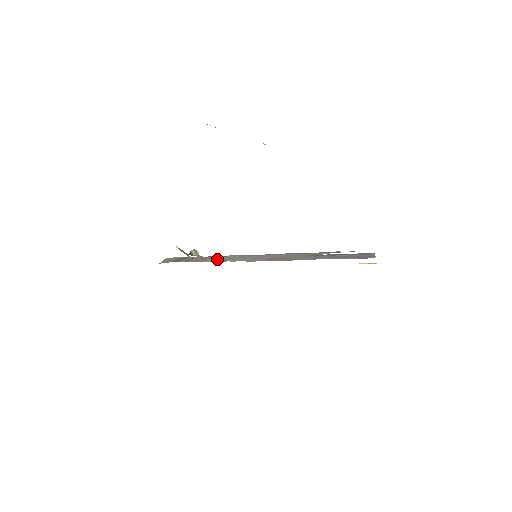
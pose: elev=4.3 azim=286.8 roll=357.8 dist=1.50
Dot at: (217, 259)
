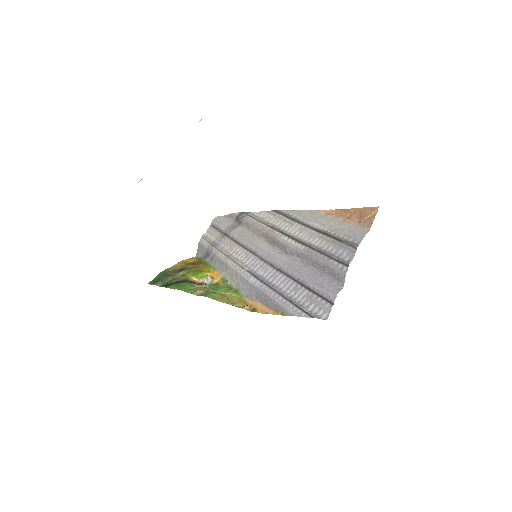
Dot at: (227, 273)
